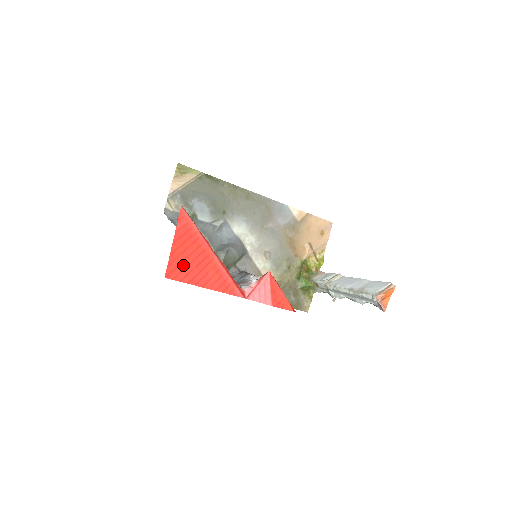
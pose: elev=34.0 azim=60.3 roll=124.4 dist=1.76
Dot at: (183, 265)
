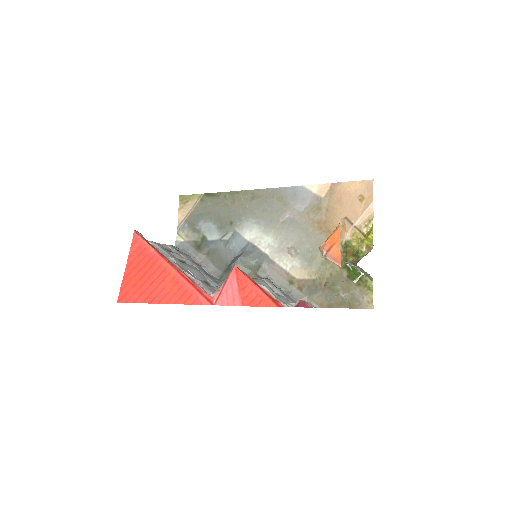
Dot at: (137, 286)
